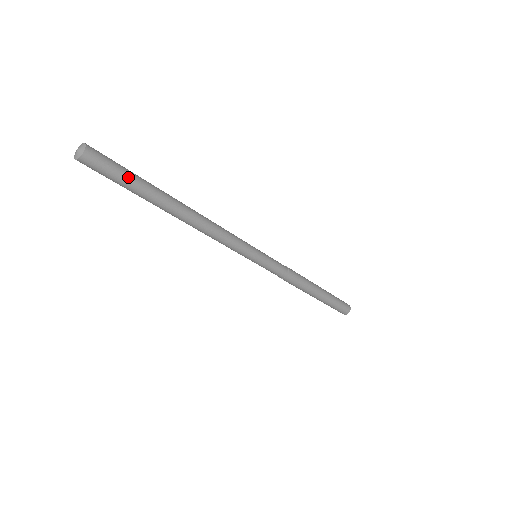
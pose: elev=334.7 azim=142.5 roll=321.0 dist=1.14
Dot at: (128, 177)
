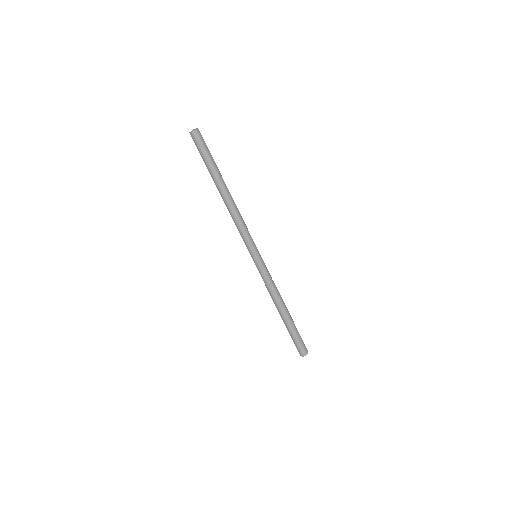
Dot at: (206, 157)
